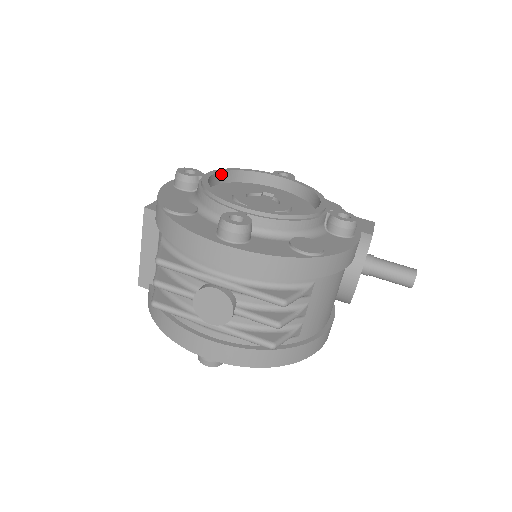
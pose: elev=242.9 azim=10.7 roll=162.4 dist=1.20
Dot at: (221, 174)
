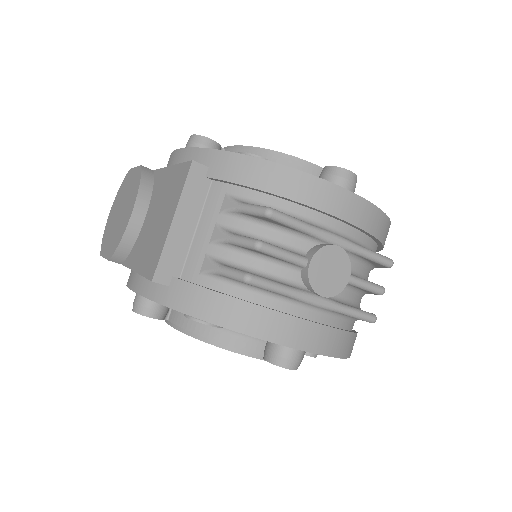
Dot at: occluded
